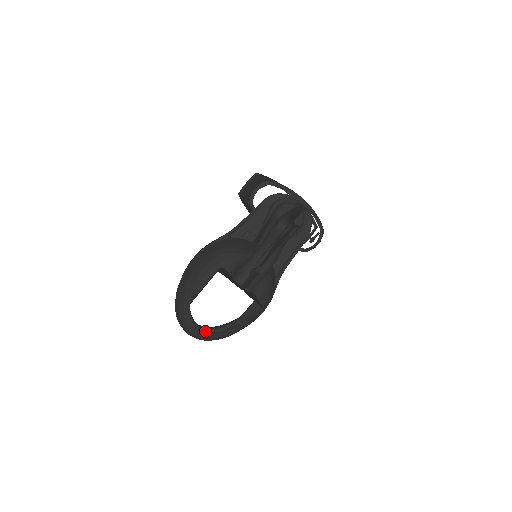
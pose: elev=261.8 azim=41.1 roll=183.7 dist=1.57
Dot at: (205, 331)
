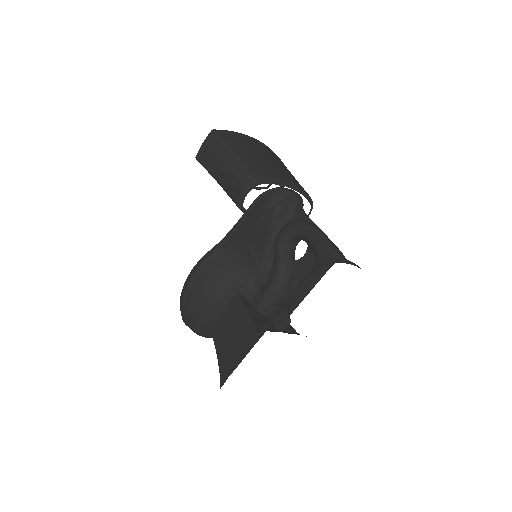
Dot at: occluded
